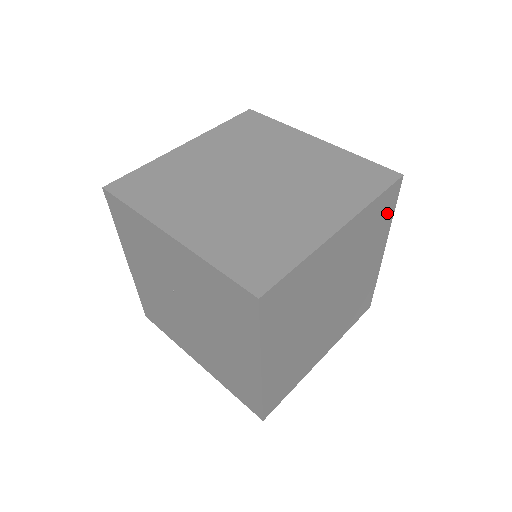
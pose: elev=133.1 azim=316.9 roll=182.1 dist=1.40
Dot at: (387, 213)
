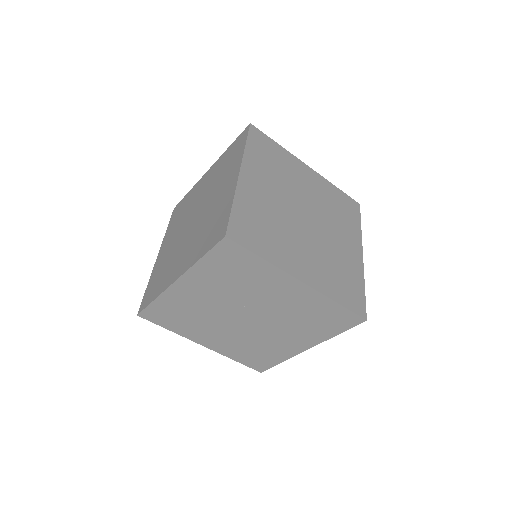
Dot at: occluded
